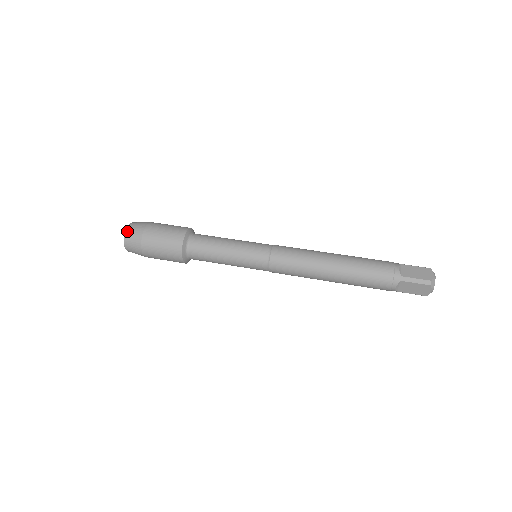
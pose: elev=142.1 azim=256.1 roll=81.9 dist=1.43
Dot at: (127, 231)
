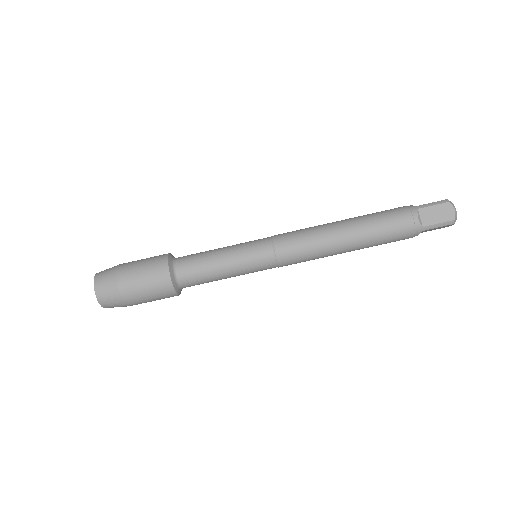
Dot at: (99, 297)
